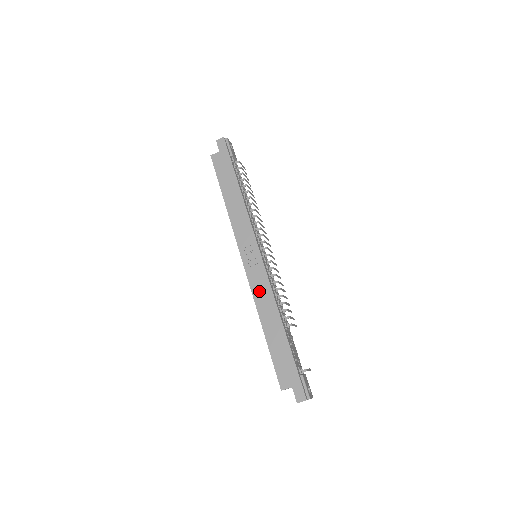
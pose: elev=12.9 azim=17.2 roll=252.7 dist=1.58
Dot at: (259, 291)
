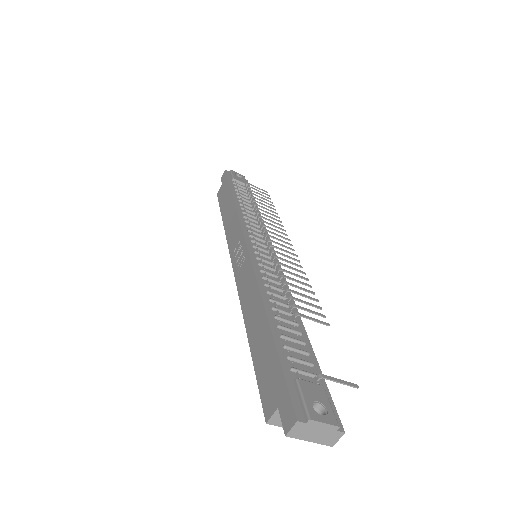
Dot at: (244, 287)
